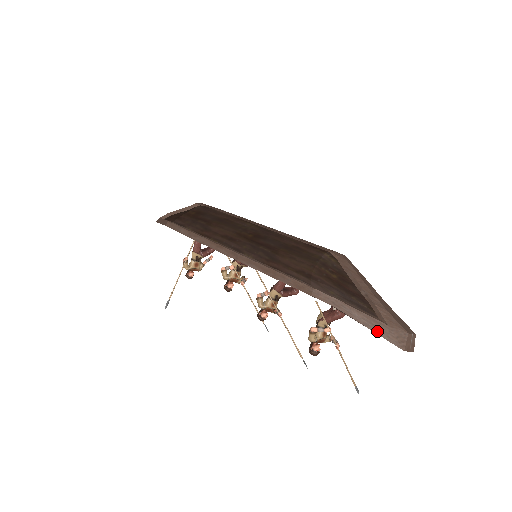
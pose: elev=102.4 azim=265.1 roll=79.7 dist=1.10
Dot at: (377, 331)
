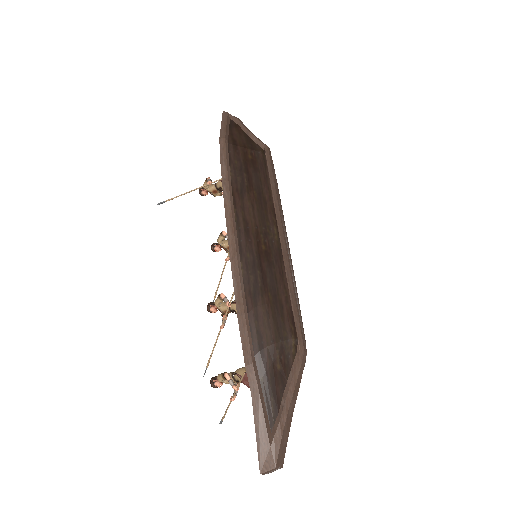
Dot at: (259, 442)
